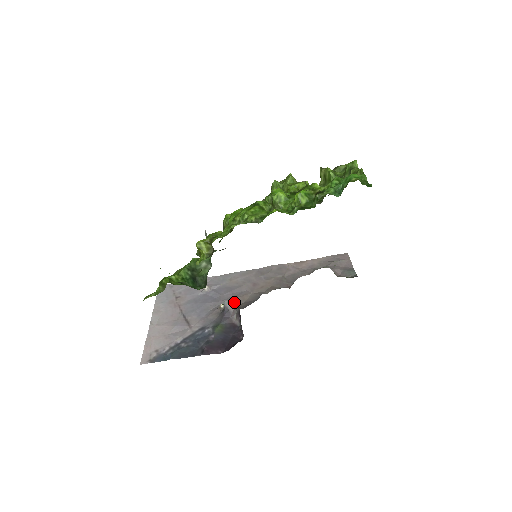
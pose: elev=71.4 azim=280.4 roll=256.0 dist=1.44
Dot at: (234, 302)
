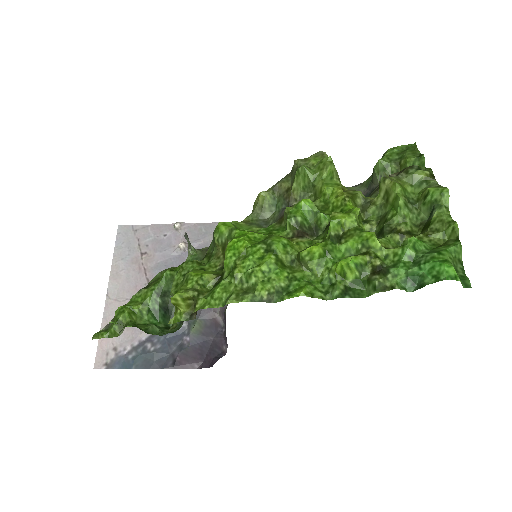
Dot at: occluded
